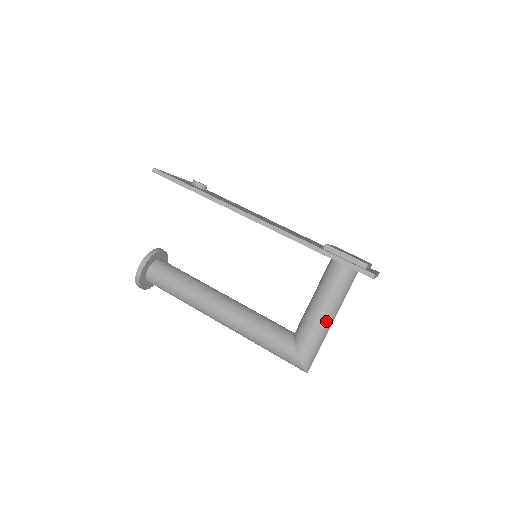
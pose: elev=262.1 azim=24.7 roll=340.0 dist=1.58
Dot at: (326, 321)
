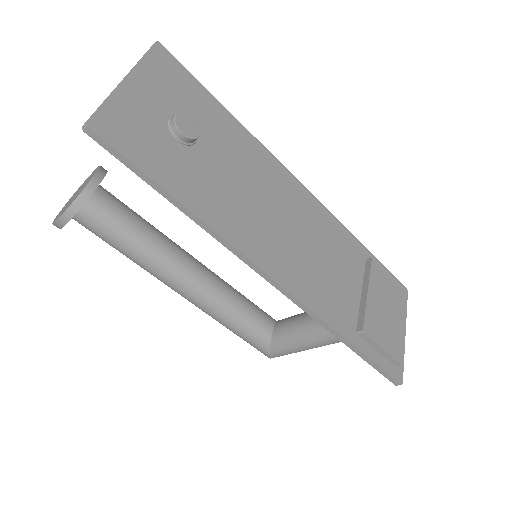
Dot at: (317, 347)
